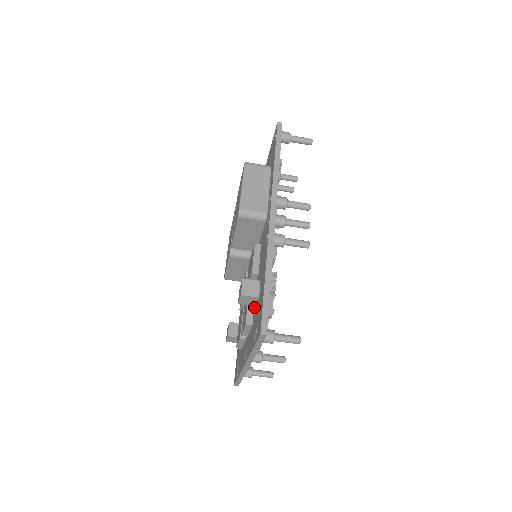
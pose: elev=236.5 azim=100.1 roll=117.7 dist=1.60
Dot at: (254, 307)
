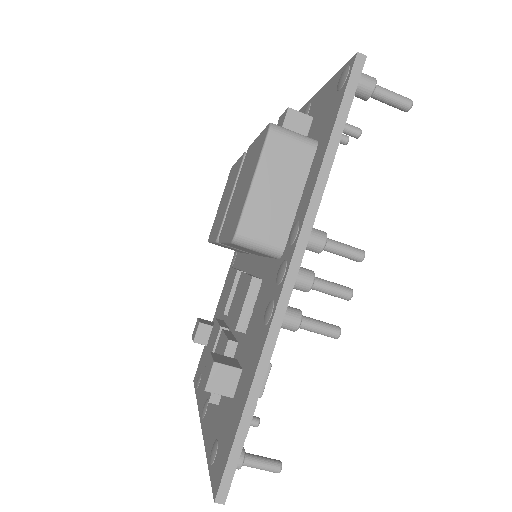
Dot at: occluded
